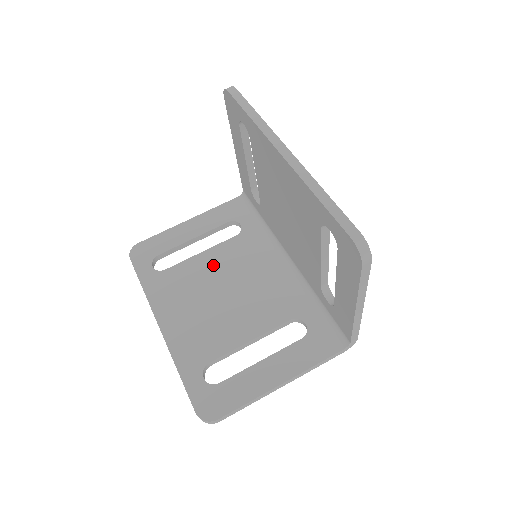
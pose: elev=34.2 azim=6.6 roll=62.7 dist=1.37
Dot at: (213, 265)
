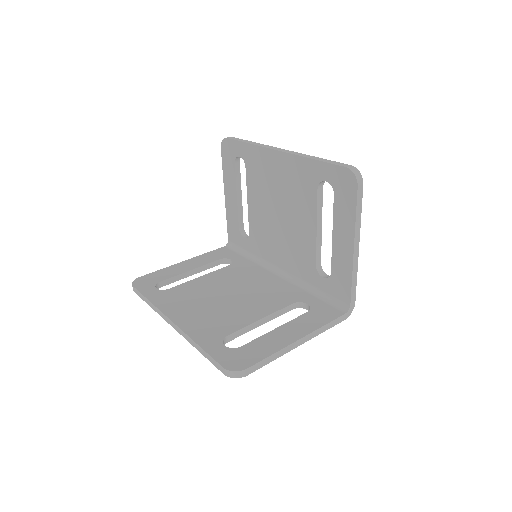
Dot at: (213, 282)
